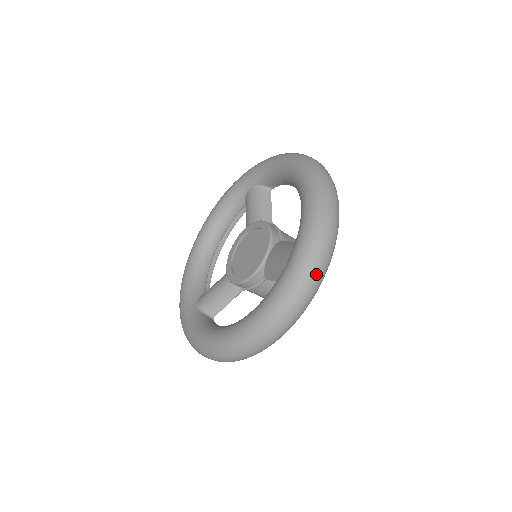
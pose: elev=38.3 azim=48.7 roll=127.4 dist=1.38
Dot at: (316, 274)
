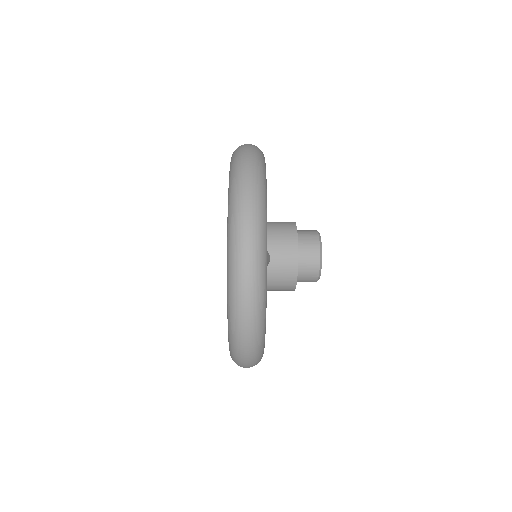
Dot at: (245, 276)
